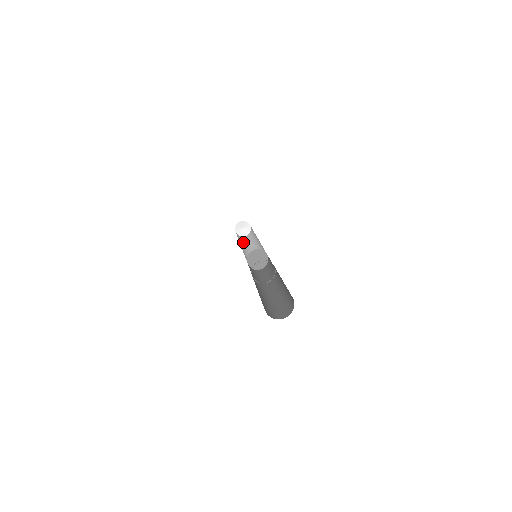
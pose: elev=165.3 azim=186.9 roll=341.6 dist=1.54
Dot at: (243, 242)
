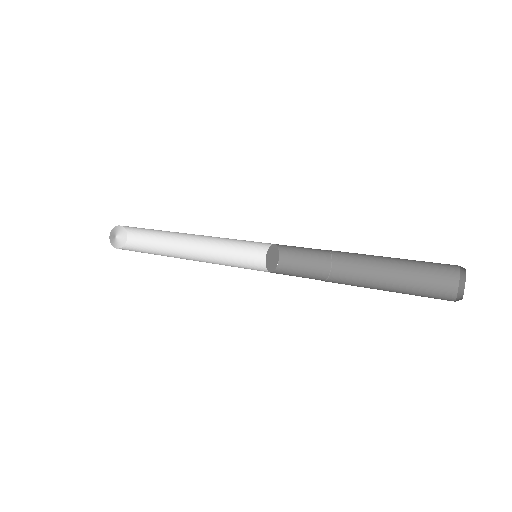
Dot at: occluded
